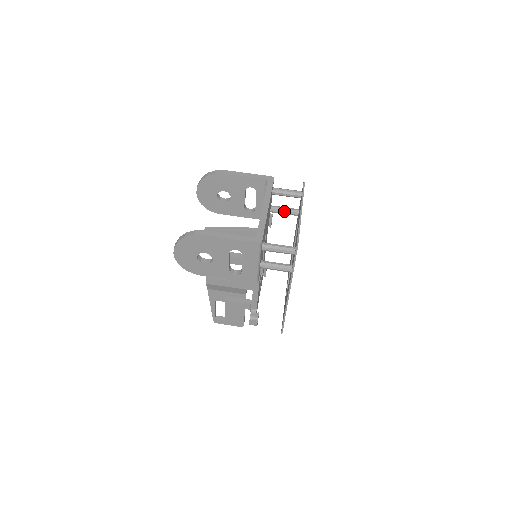
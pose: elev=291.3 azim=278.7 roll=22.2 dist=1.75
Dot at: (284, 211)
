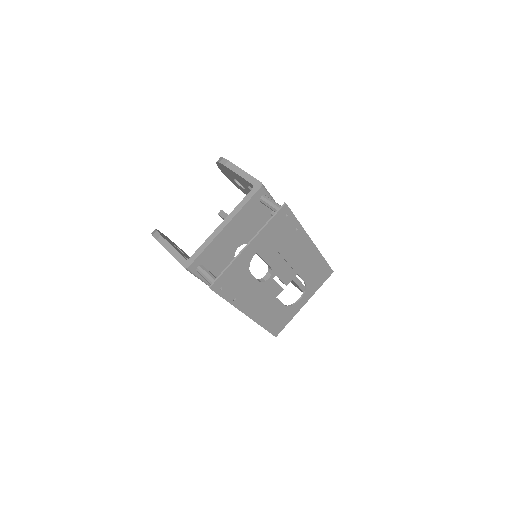
Dot at: occluded
